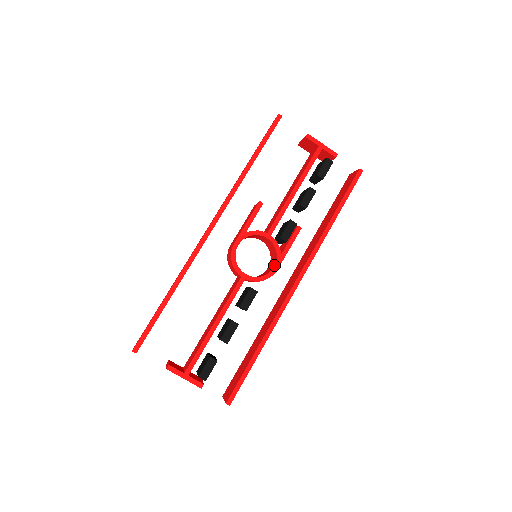
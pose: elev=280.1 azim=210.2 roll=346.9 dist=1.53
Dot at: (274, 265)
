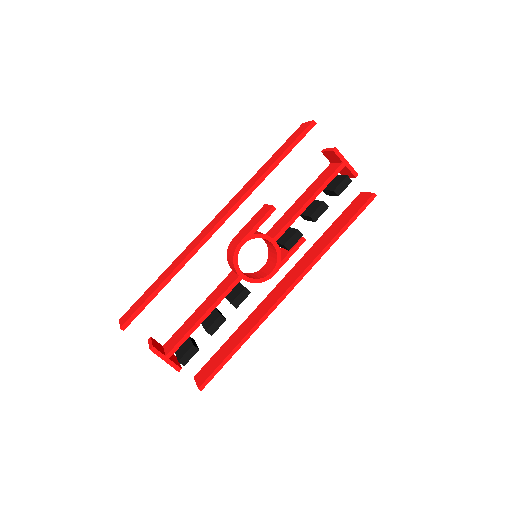
Dot at: (272, 270)
